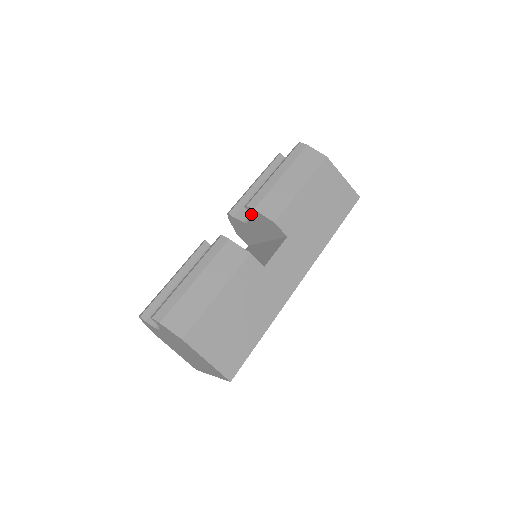
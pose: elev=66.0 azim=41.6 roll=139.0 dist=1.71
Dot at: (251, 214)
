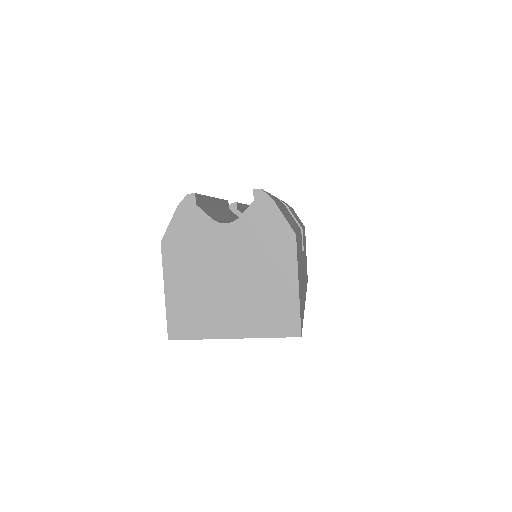
Dot at: occluded
